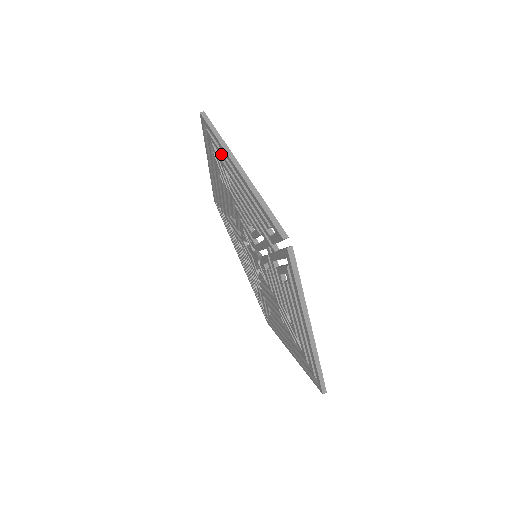
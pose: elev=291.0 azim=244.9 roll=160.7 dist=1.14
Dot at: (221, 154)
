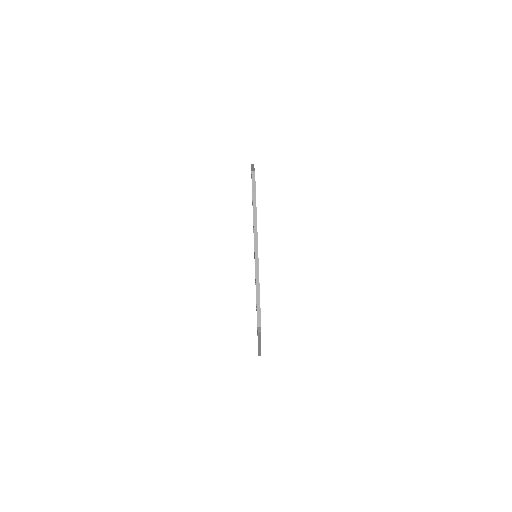
Dot at: occluded
